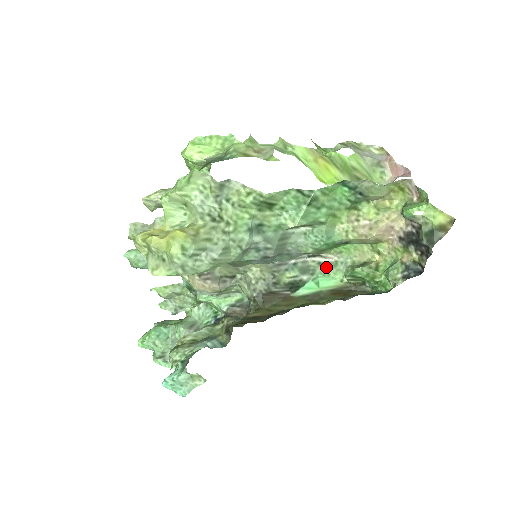
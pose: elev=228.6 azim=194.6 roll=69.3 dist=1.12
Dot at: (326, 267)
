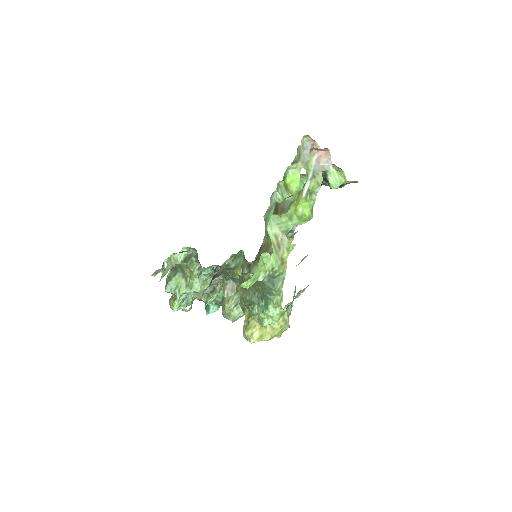
Dot at: (270, 209)
